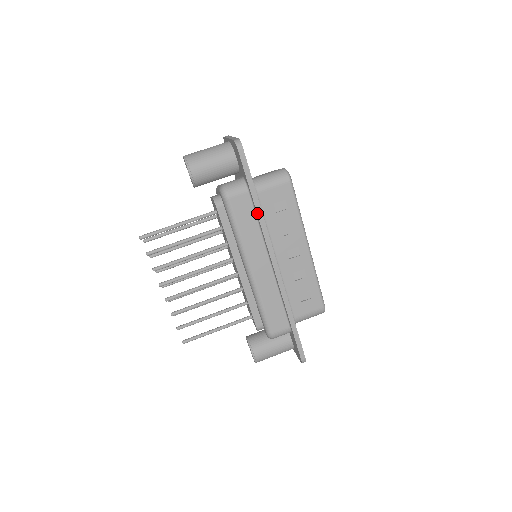
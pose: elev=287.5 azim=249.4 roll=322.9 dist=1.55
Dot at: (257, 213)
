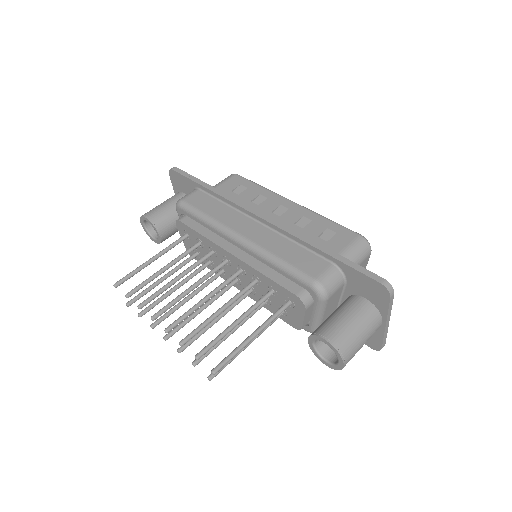
Dot at: (214, 192)
